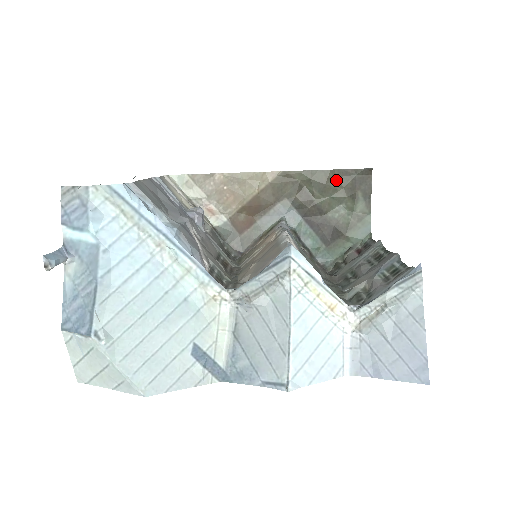
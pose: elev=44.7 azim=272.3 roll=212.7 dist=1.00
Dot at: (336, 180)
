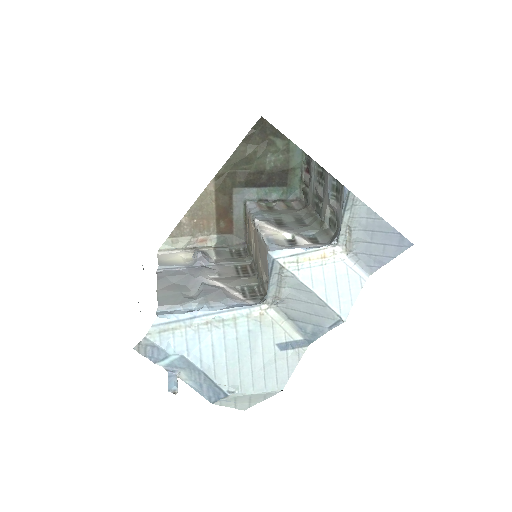
Dot at: (249, 147)
